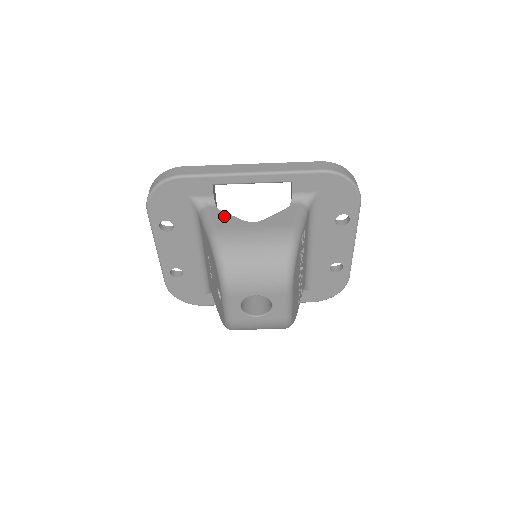
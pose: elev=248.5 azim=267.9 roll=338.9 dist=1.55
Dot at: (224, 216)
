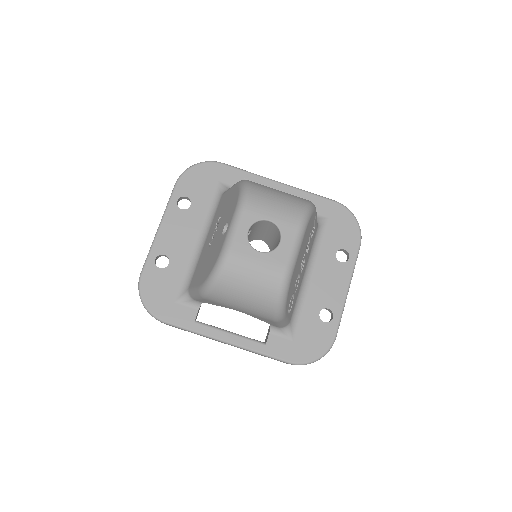
Dot at: occluded
